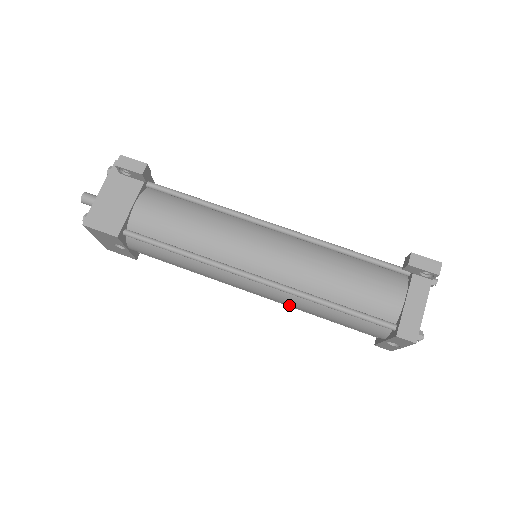
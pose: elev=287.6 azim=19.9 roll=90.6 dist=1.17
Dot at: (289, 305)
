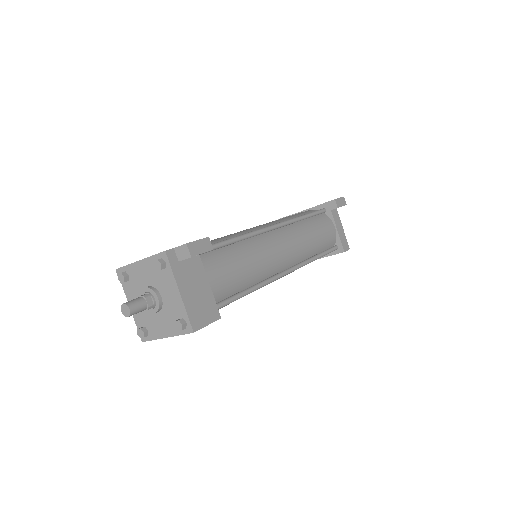
Dot at: occluded
